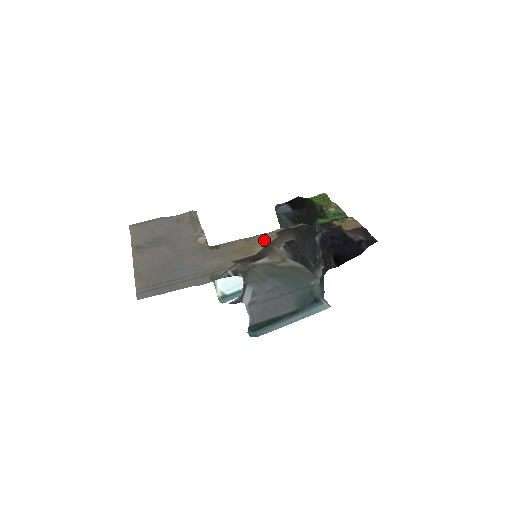
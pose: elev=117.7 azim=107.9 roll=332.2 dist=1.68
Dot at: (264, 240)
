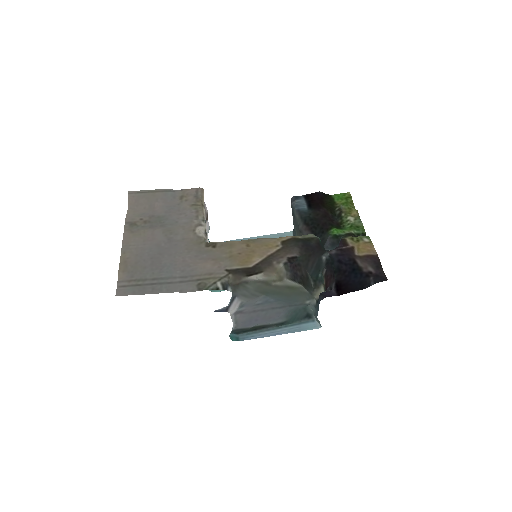
Dot at: (266, 249)
